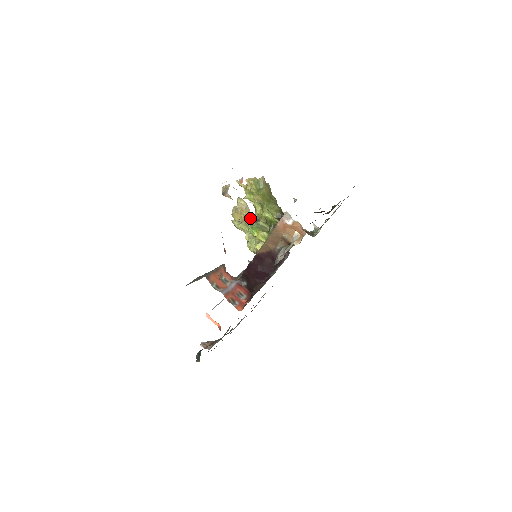
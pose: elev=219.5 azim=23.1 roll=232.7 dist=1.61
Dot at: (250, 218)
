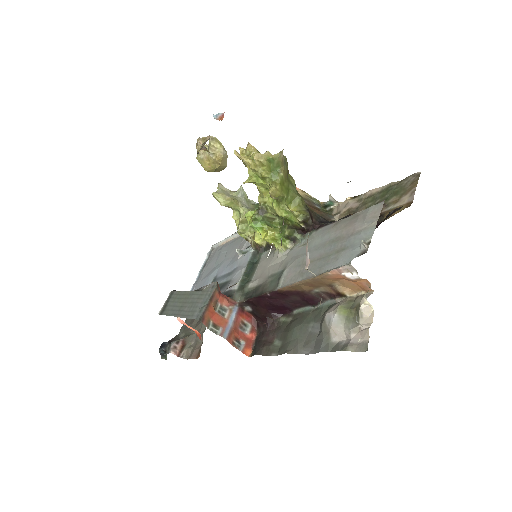
Dot at: (226, 165)
